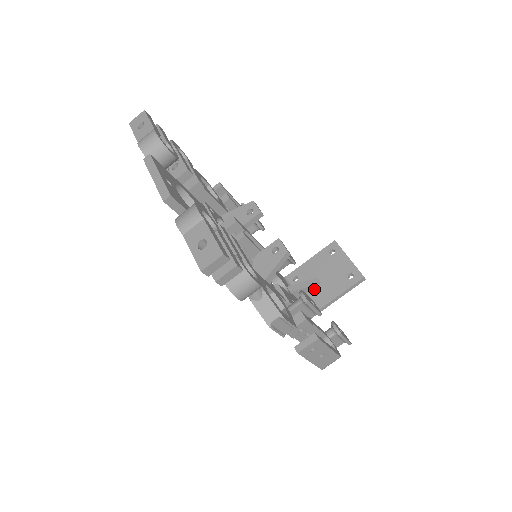
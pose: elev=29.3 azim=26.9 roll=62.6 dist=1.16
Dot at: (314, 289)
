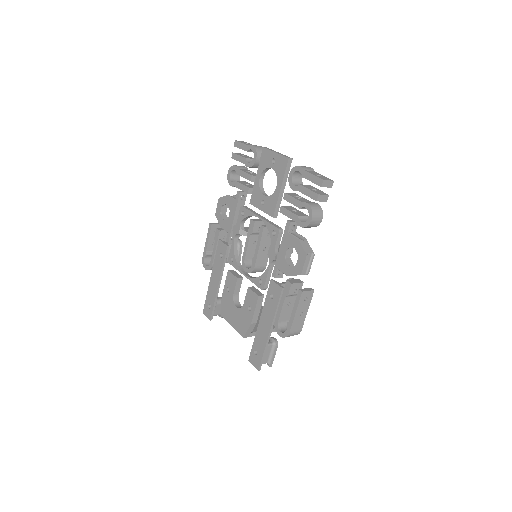
Dot at: occluded
